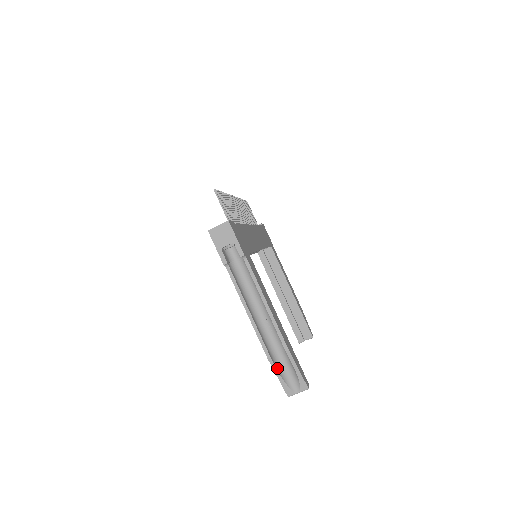
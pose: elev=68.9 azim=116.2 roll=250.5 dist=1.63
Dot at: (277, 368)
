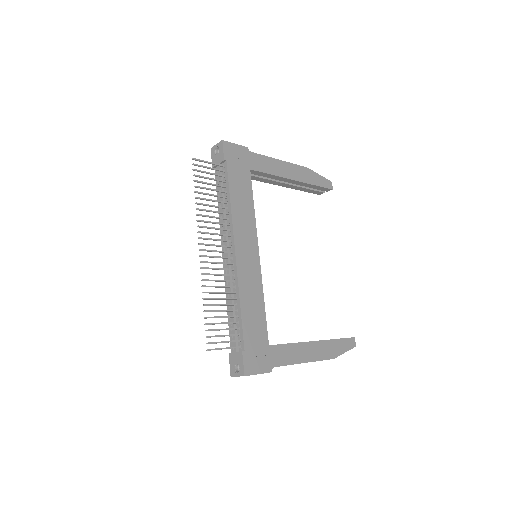
Dot at: occluded
